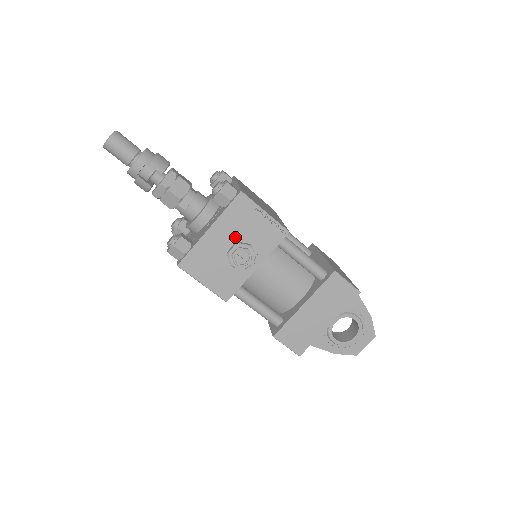
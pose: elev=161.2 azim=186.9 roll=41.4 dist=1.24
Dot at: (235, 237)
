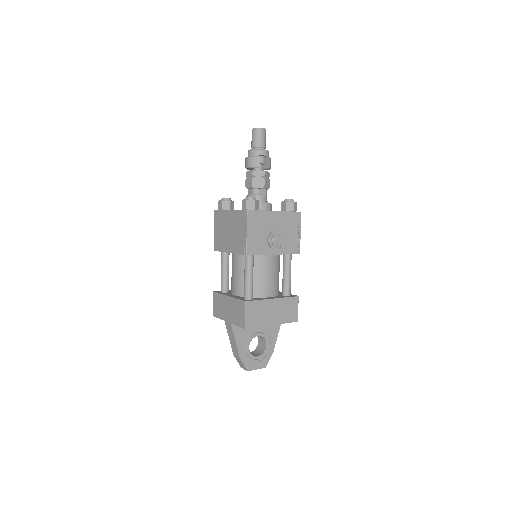
Dot at: (281, 228)
